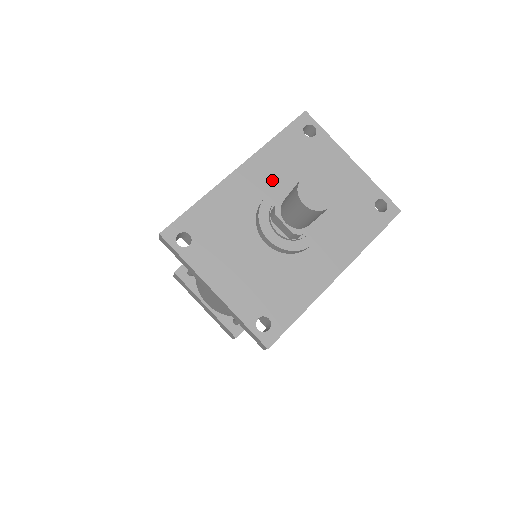
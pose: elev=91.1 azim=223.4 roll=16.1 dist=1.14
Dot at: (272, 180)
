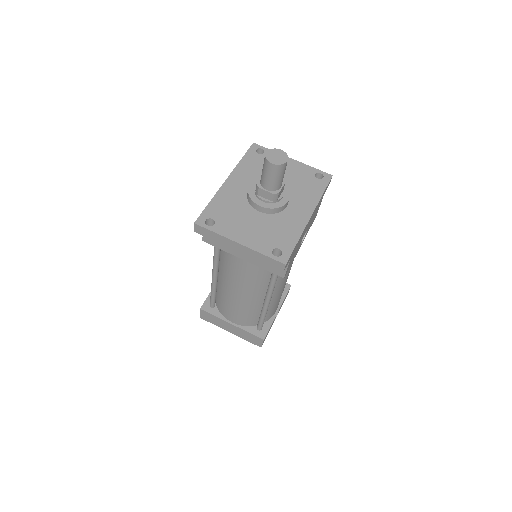
Dot at: (249, 180)
